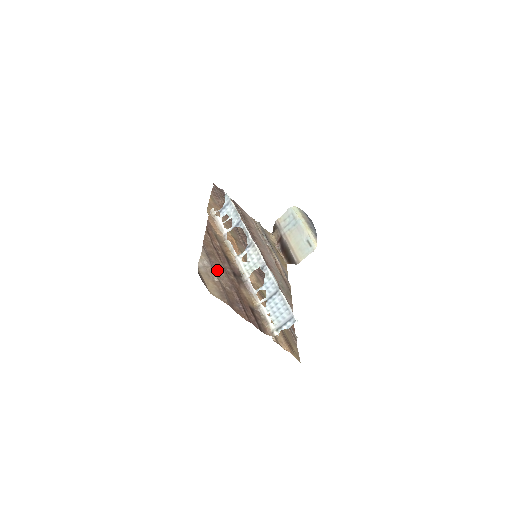
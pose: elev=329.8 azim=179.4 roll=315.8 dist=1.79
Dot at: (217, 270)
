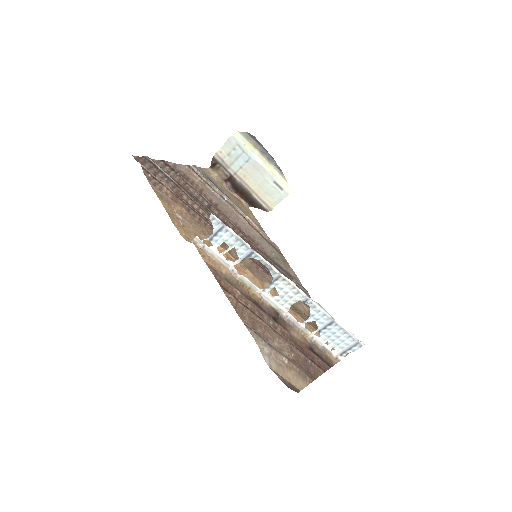
Dot at: (273, 342)
